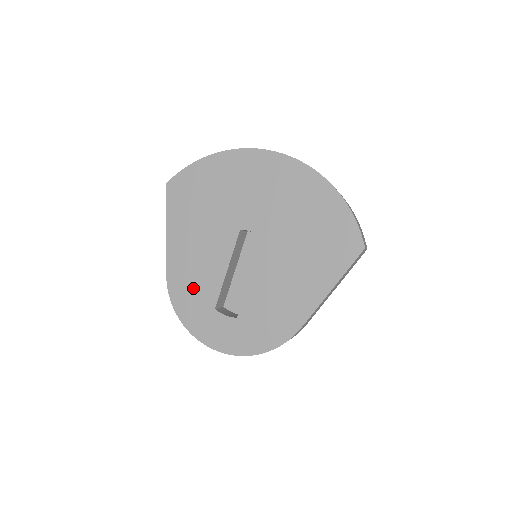
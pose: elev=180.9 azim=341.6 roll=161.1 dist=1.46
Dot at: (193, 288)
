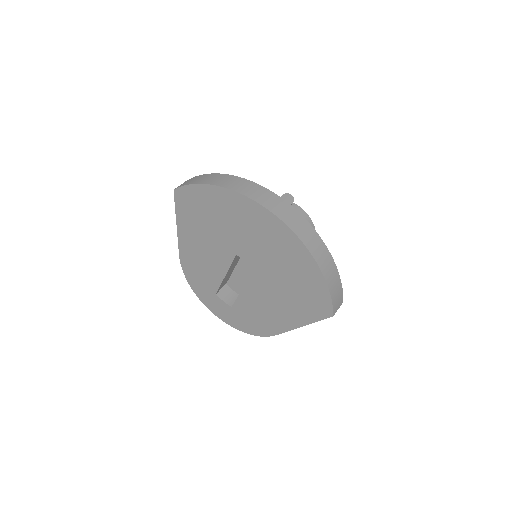
Dot at: (200, 274)
